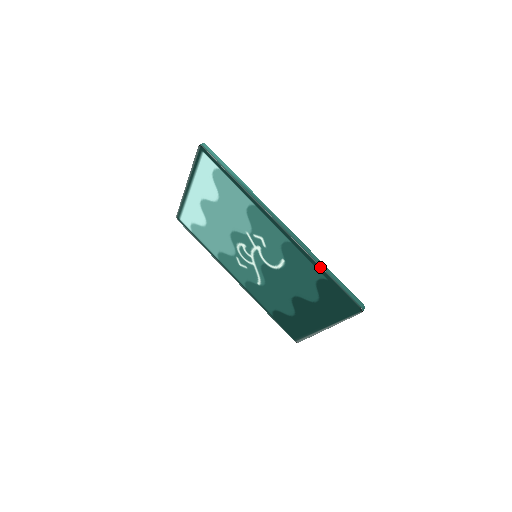
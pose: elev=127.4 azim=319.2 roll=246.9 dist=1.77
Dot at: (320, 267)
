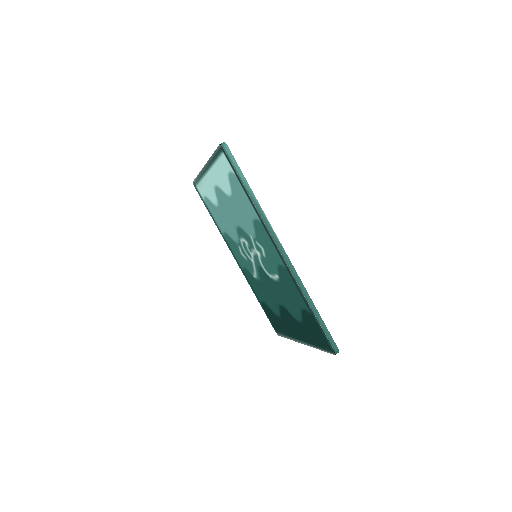
Dot at: (307, 302)
